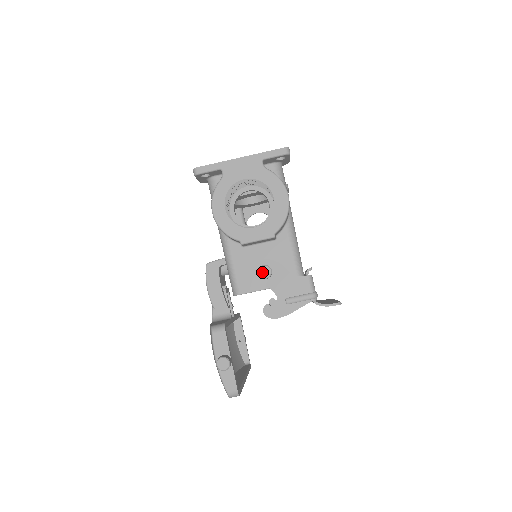
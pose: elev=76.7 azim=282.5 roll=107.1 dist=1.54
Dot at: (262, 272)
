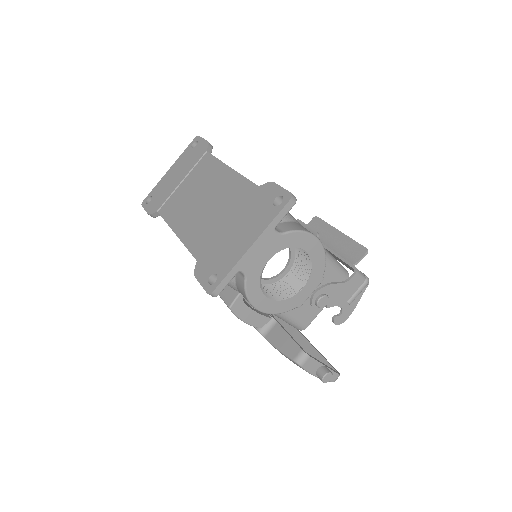
Dot at: (321, 305)
